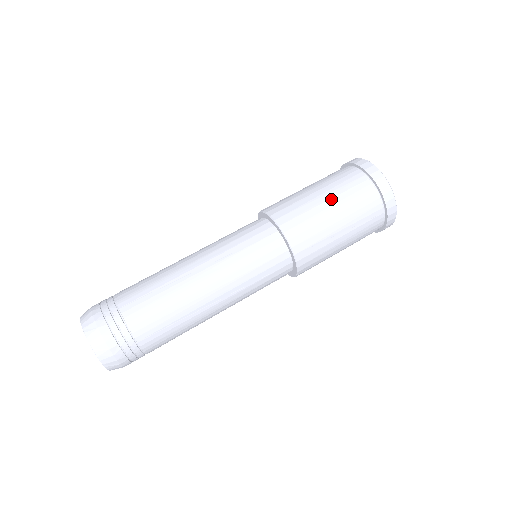
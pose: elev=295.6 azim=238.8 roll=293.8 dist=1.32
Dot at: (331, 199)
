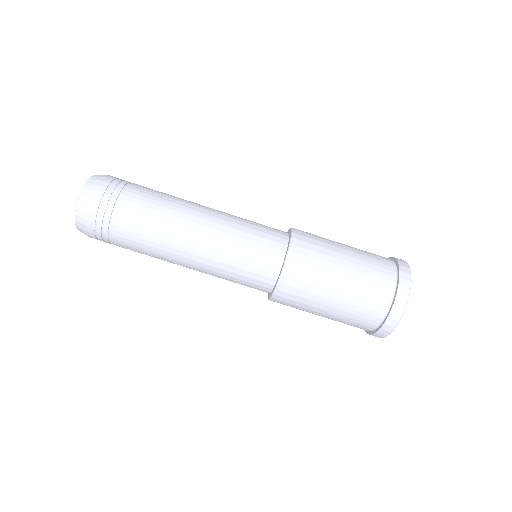
Dot at: (342, 295)
